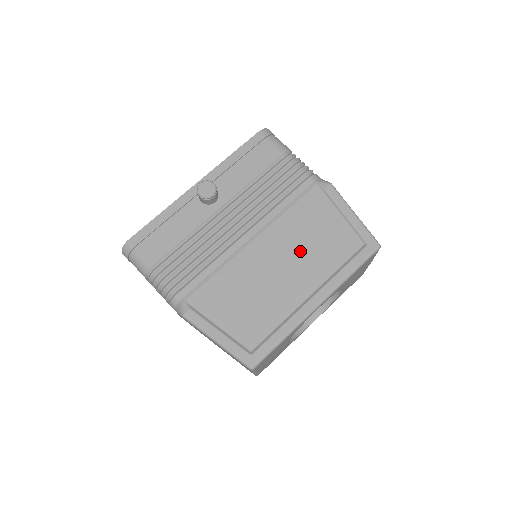
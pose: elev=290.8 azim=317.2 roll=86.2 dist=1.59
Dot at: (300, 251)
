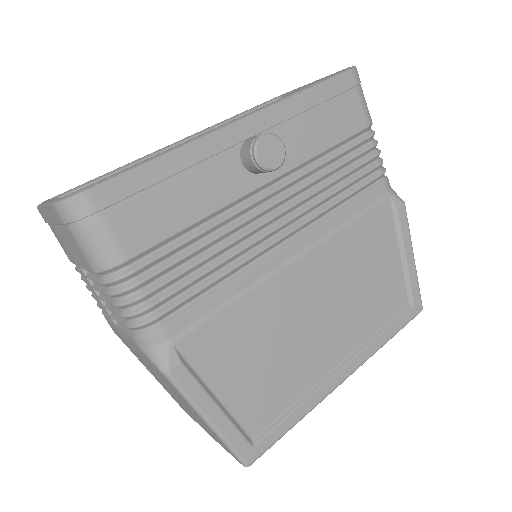
Dot at: (347, 294)
